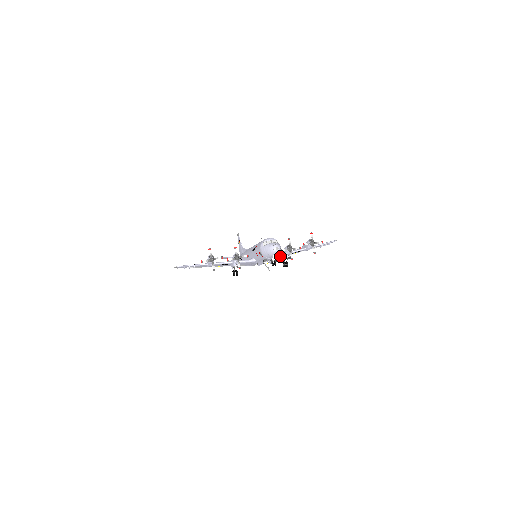
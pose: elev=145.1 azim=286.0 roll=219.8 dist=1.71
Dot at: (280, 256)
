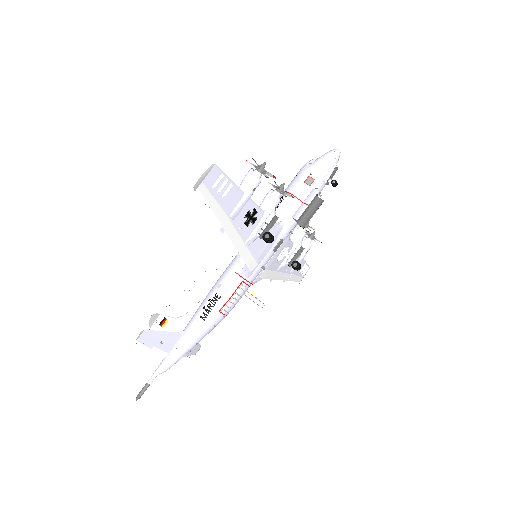
Dot at: (289, 248)
